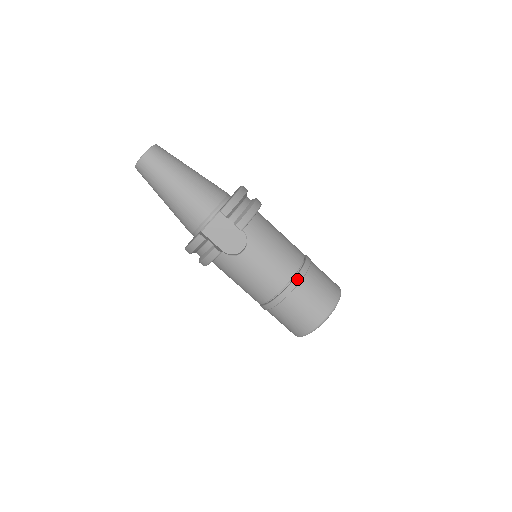
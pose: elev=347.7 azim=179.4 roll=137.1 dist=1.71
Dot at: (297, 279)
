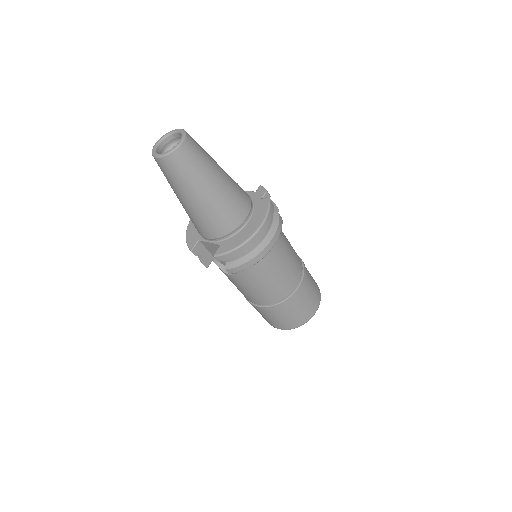
Dot at: (270, 308)
